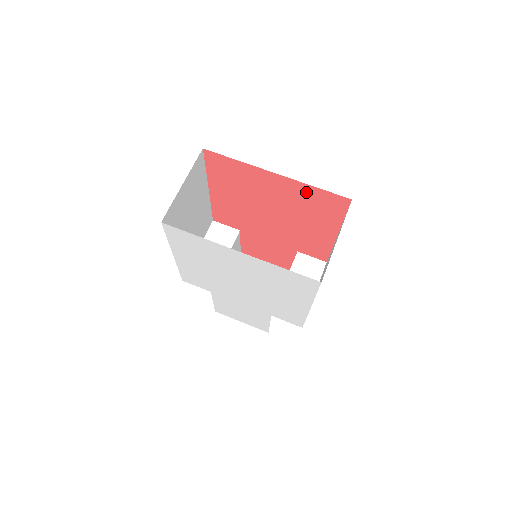
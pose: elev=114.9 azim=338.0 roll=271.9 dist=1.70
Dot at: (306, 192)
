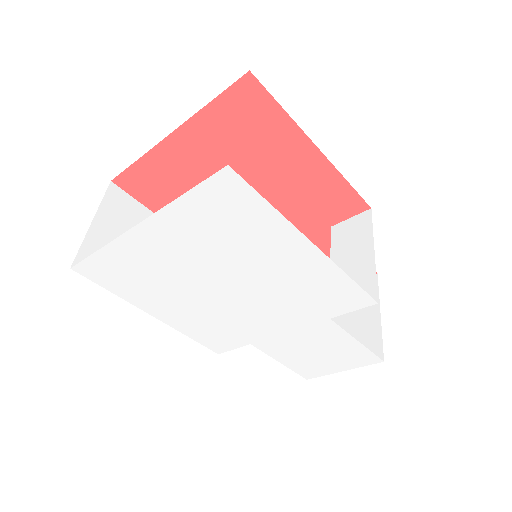
Dot at: (216, 122)
